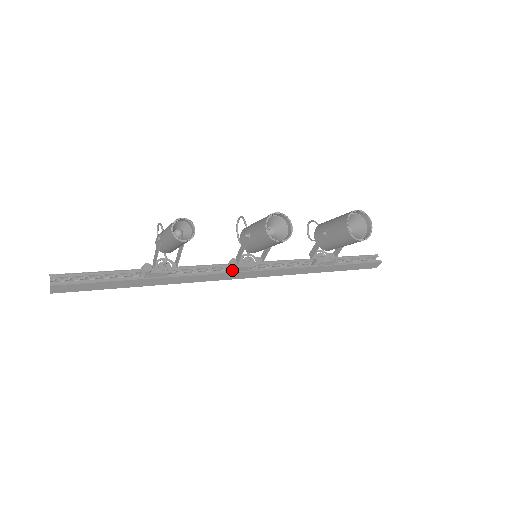
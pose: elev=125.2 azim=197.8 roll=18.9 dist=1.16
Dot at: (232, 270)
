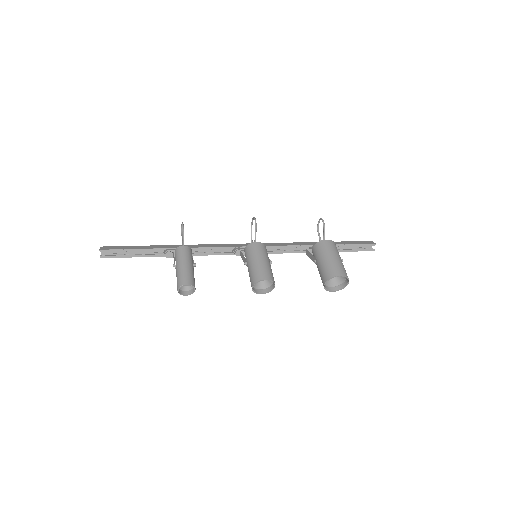
Dot at: occluded
